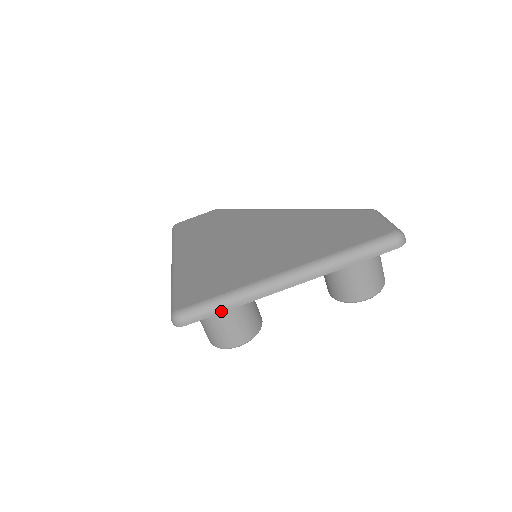
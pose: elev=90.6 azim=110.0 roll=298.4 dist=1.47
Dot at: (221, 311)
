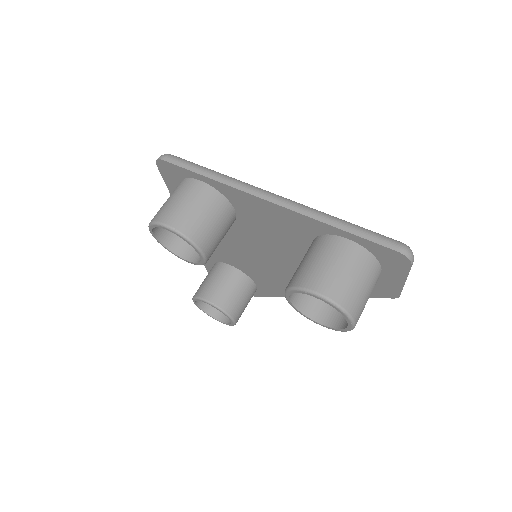
Dot at: (198, 172)
